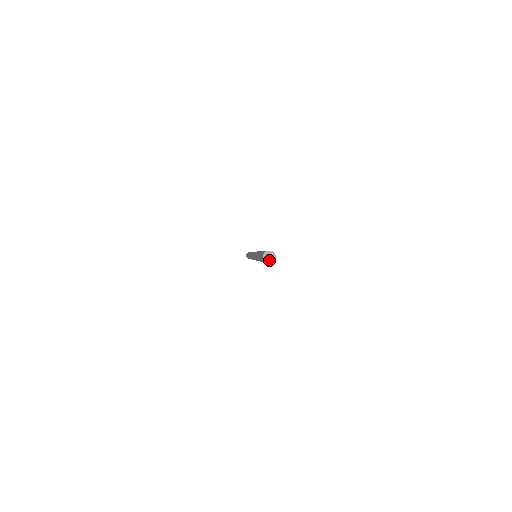
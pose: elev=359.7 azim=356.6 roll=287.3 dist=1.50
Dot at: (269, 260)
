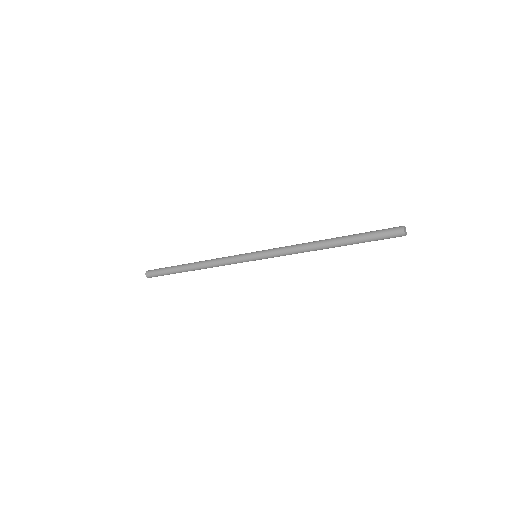
Dot at: (406, 233)
